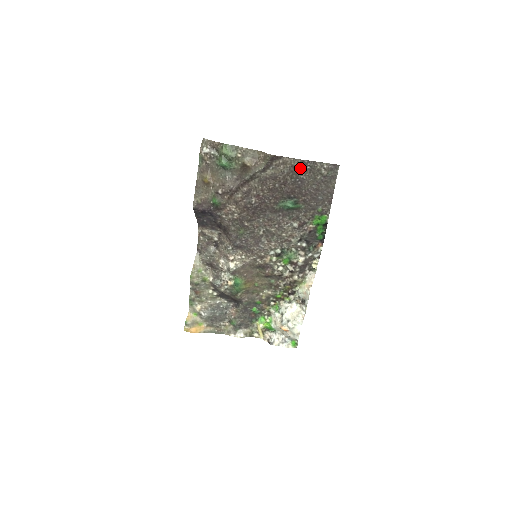
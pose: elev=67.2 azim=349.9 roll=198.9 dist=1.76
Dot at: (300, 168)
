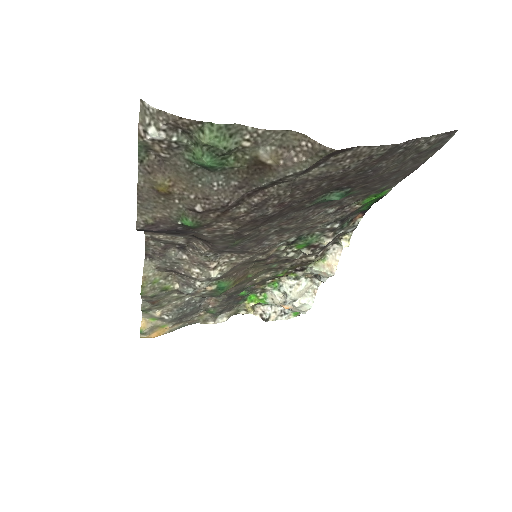
Dot at: (384, 155)
